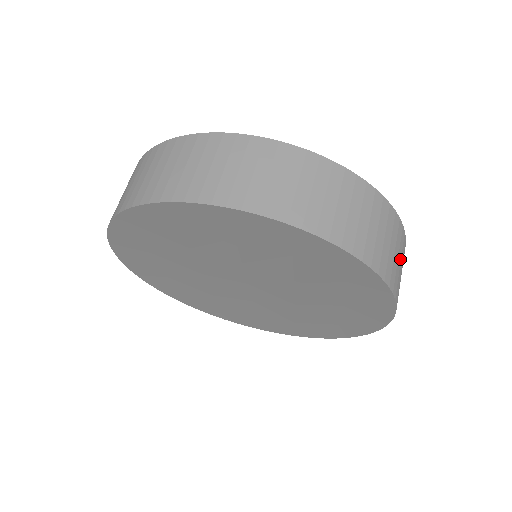
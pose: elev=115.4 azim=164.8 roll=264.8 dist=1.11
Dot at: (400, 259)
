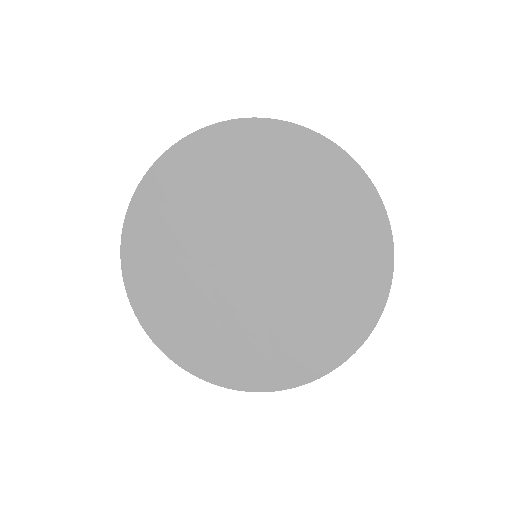
Dot at: occluded
